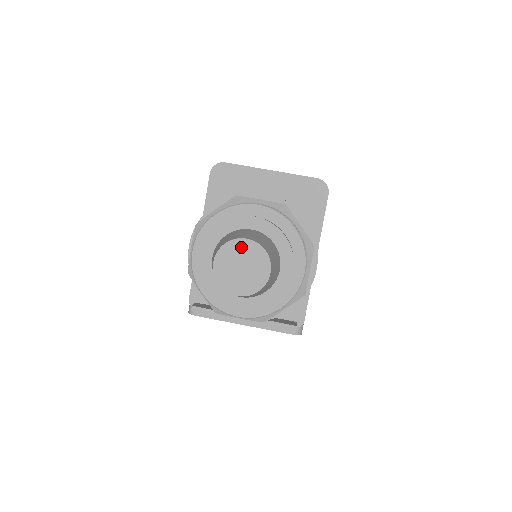
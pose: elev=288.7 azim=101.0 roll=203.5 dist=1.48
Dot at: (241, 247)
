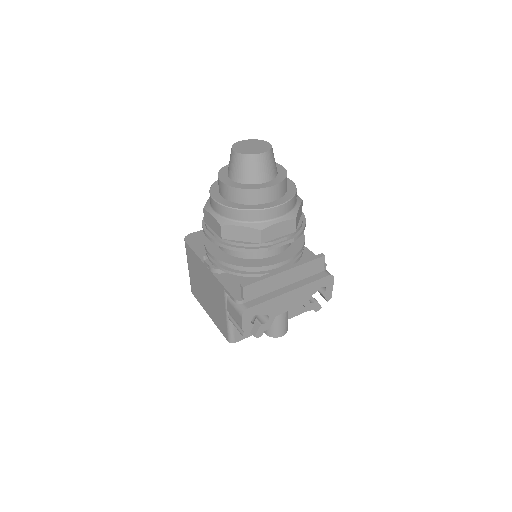
Dot at: (242, 143)
